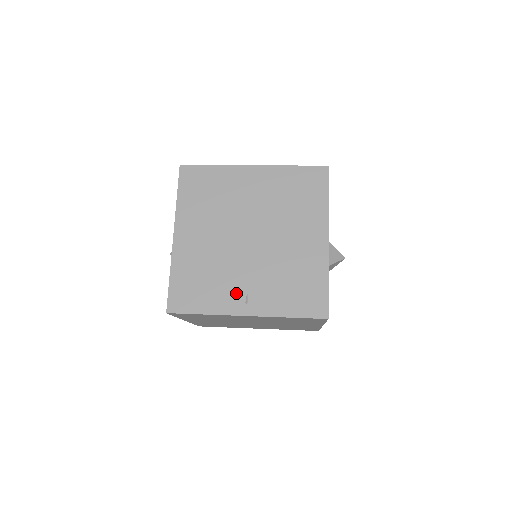
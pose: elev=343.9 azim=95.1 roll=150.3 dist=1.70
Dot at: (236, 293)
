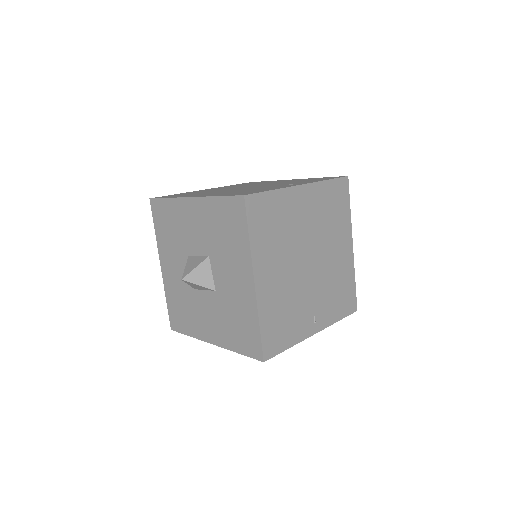
Dot at: (308, 317)
